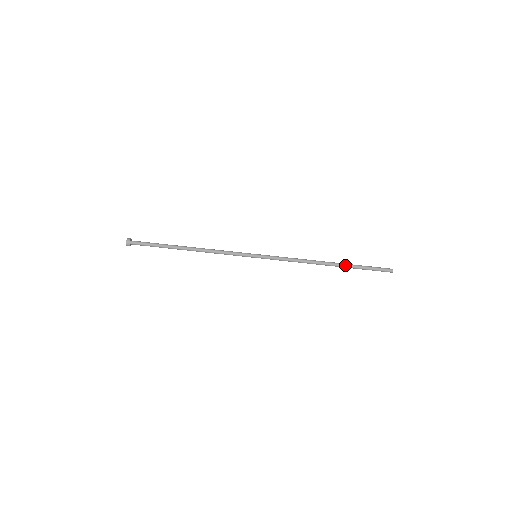
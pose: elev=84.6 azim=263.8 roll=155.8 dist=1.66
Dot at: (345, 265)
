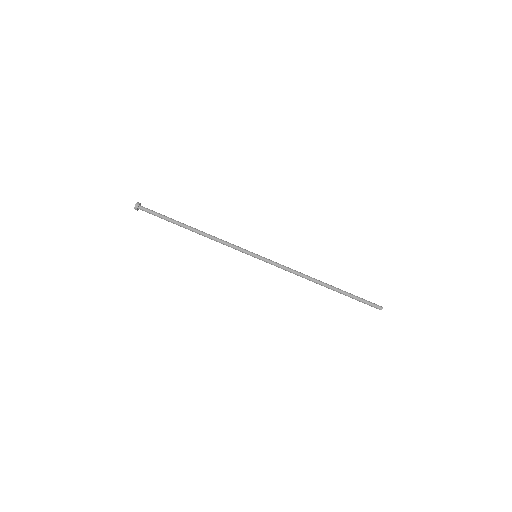
Dot at: (338, 290)
